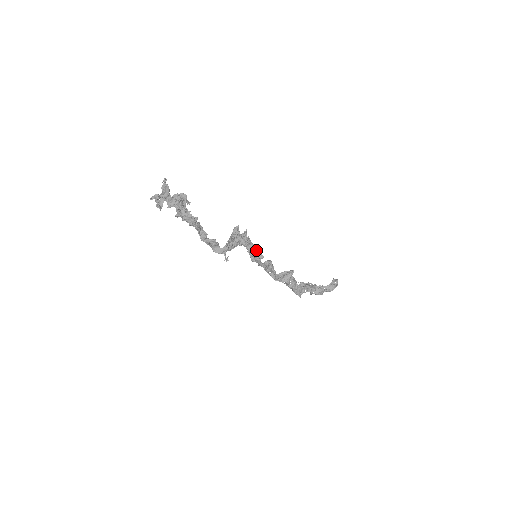
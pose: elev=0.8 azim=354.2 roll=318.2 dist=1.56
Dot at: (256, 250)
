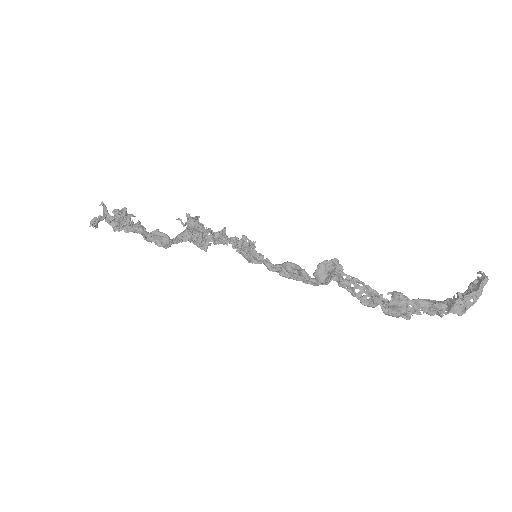
Dot at: (247, 245)
